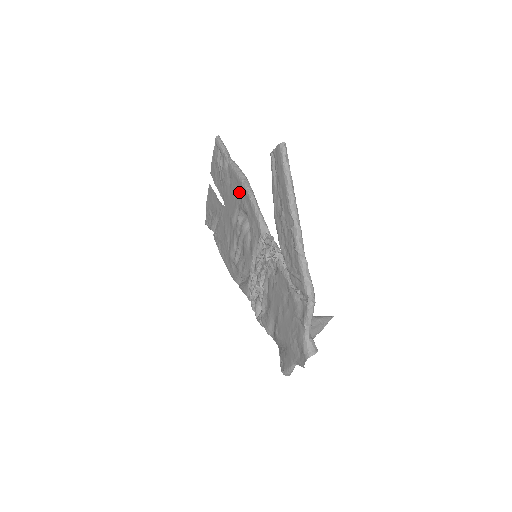
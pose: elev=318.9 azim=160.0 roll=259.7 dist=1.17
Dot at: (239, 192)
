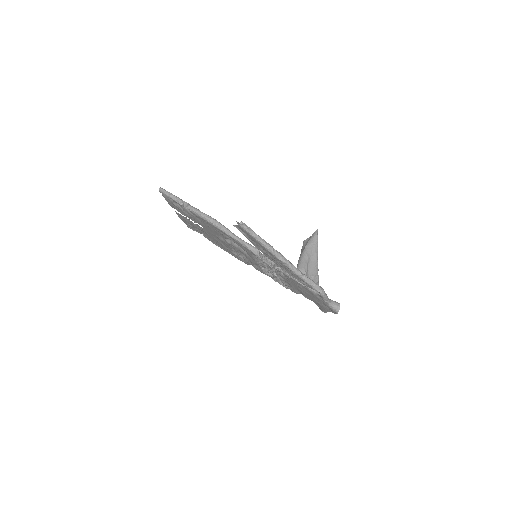
Dot at: (215, 229)
